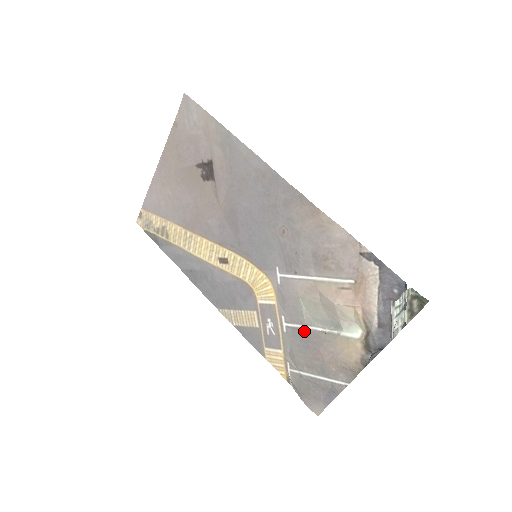
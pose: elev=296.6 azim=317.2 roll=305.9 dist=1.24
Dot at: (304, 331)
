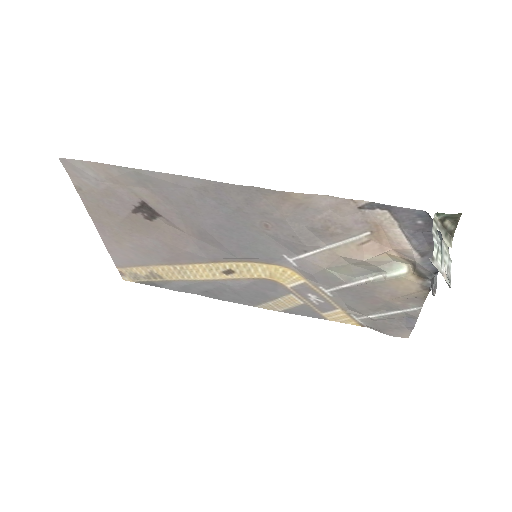
Dot at: (349, 289)
